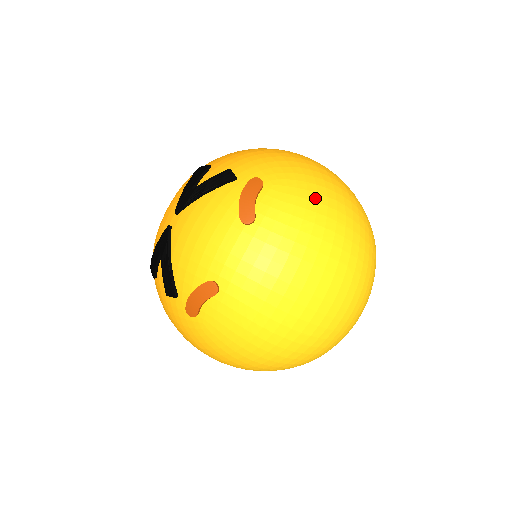
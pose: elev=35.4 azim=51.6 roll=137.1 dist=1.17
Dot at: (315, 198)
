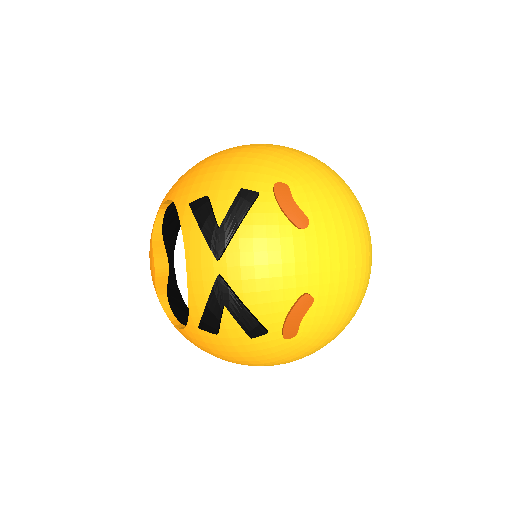
Dot at: (322, 175)
